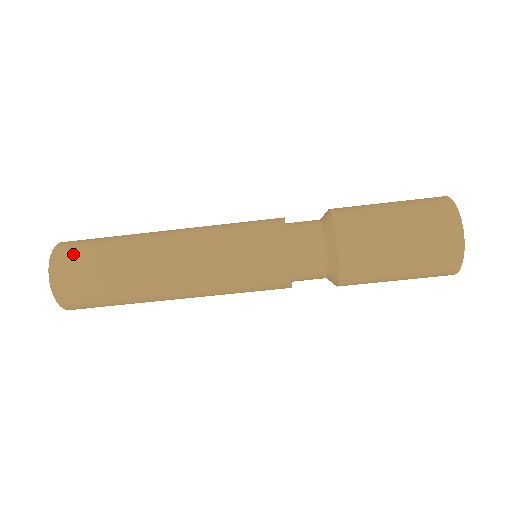
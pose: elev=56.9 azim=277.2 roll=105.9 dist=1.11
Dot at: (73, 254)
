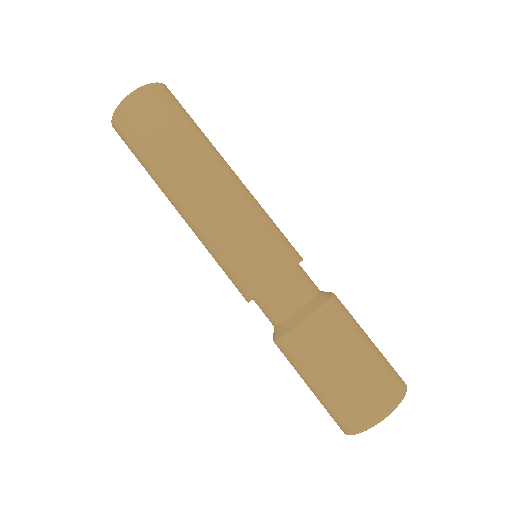
Dot at: (150, 108)
